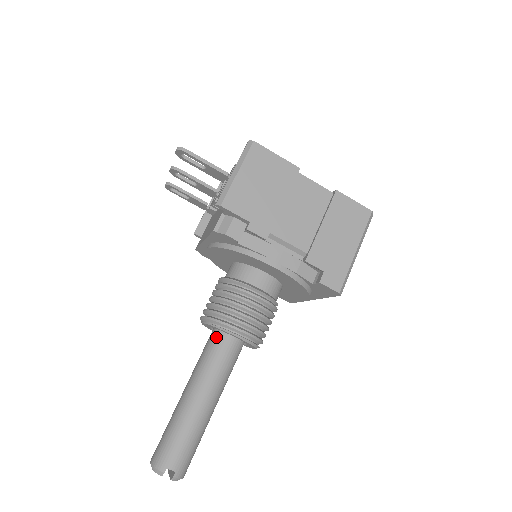
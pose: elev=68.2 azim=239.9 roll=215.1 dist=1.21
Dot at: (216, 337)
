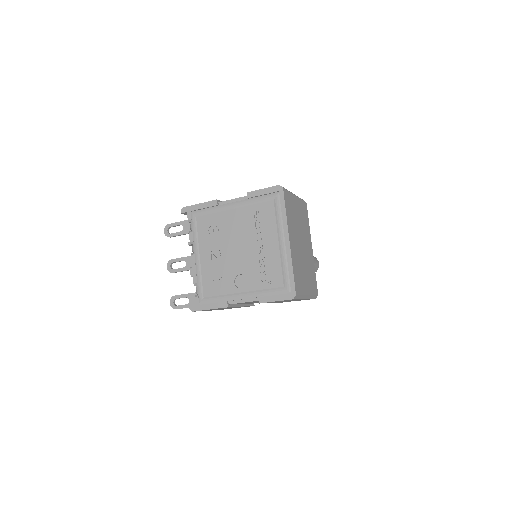
Dot at: occluded
